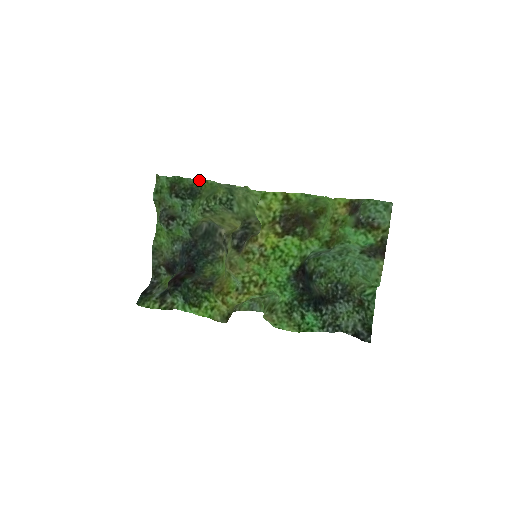
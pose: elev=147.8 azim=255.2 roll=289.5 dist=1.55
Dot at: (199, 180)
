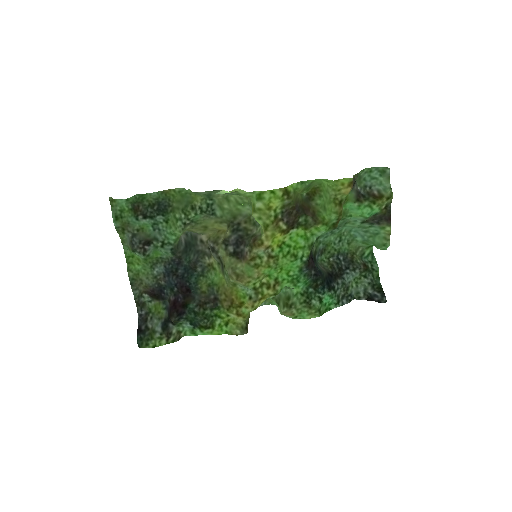
Dot at: (164, 191)
